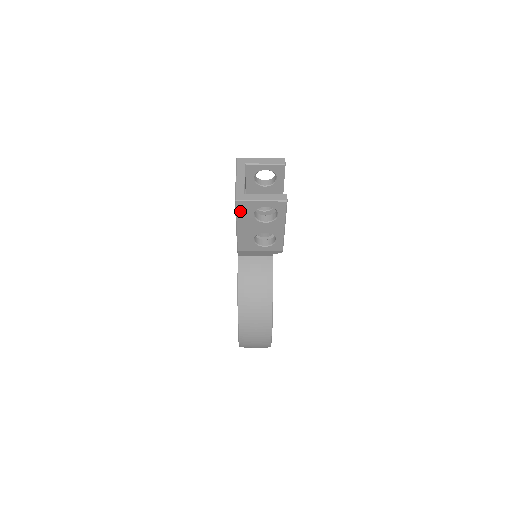
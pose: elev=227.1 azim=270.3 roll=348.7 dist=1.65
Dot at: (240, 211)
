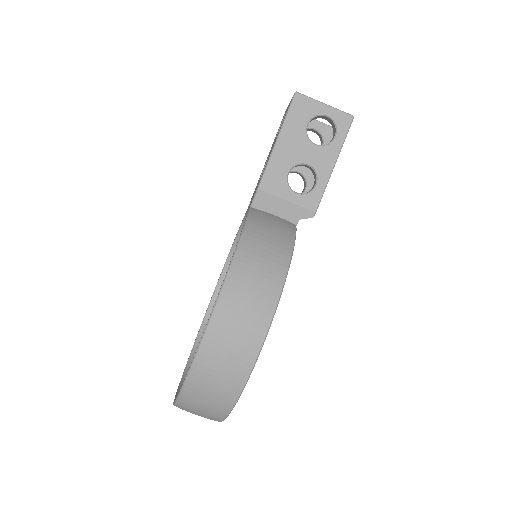
Dot at: (294, 112)
